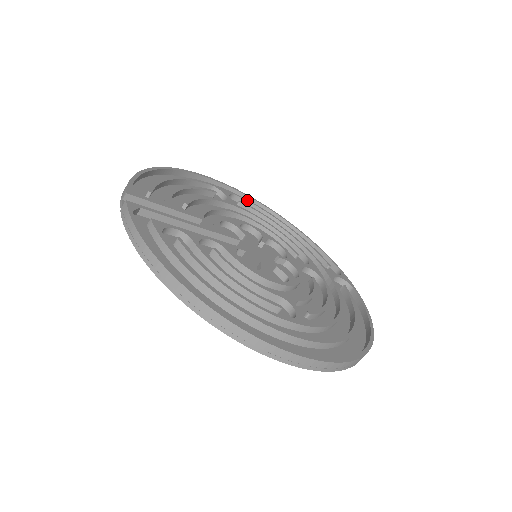
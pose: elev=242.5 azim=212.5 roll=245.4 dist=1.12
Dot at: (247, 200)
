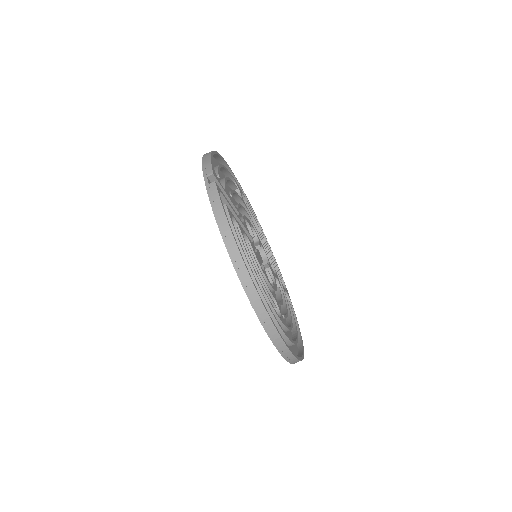
Dot at: occluded
